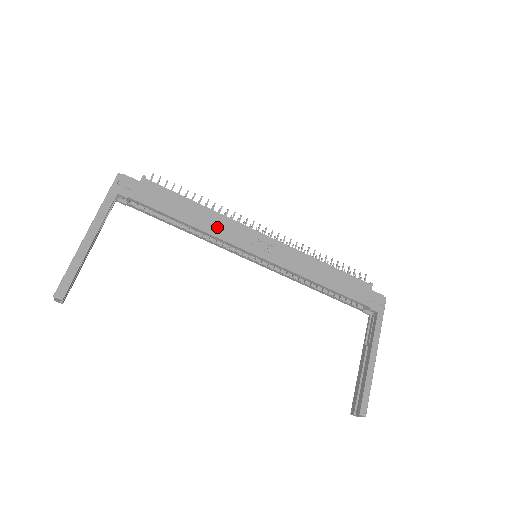
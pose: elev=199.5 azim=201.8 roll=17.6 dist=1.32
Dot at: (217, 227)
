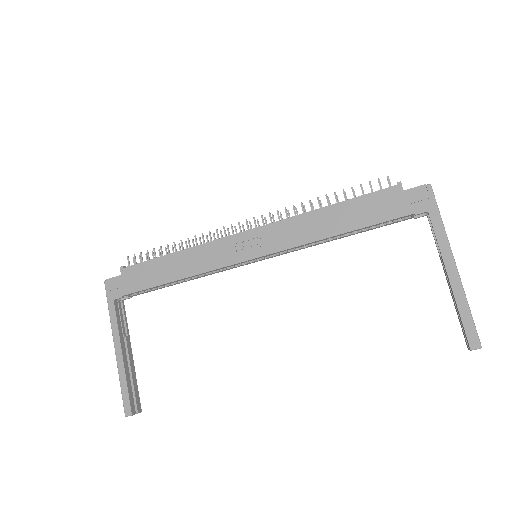
Dot at: (201, 262)
